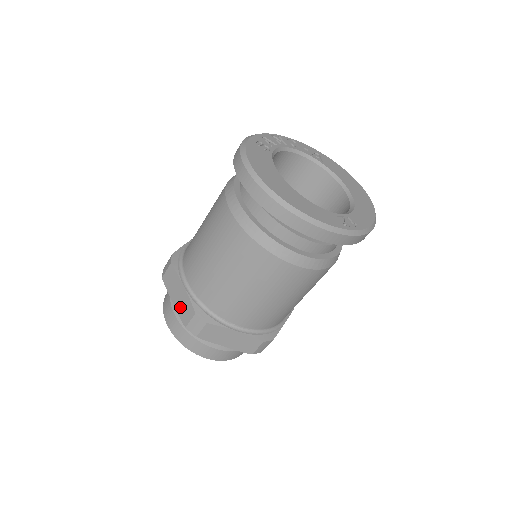
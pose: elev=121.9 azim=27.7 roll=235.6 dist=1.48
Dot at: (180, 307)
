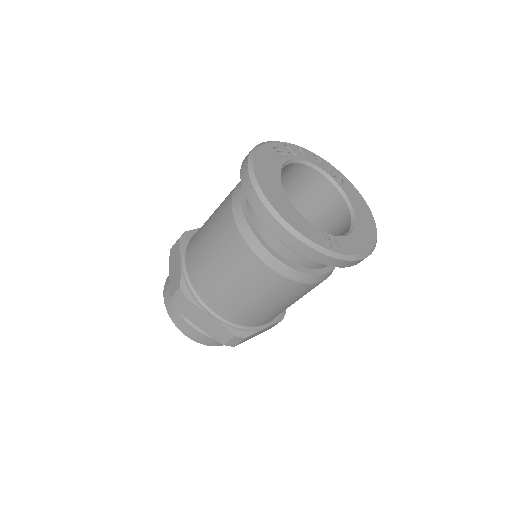
Dot at: (172, 279)
